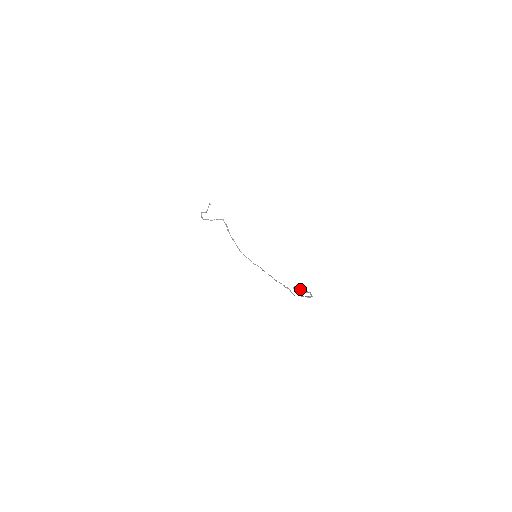
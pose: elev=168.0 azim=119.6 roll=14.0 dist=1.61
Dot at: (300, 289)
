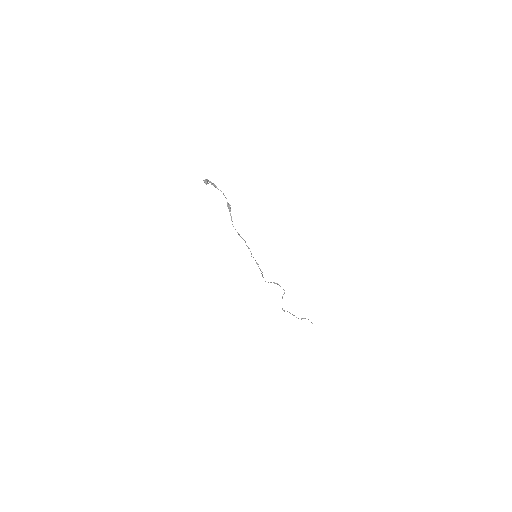
Dot at: (206, 179)
